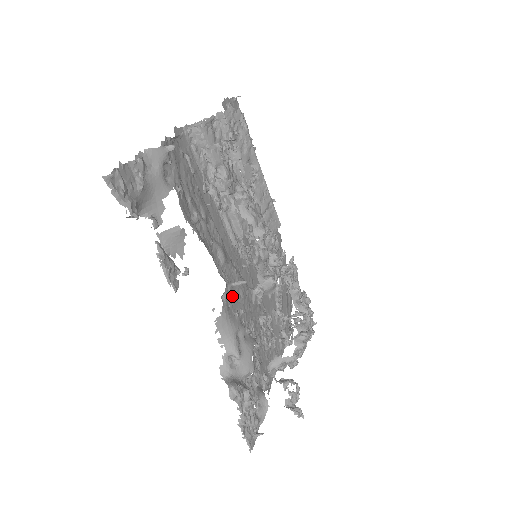
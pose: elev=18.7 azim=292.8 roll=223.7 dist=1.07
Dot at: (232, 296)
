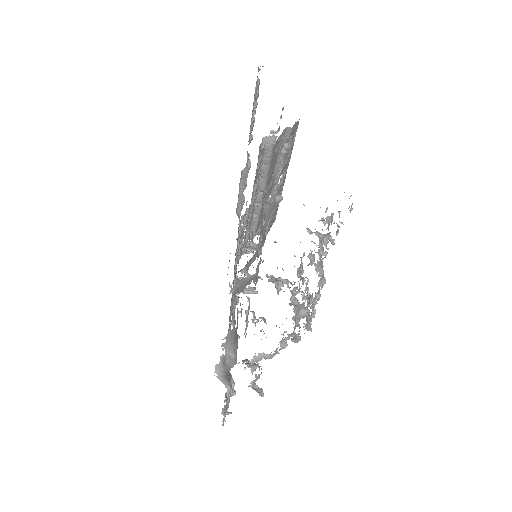
Dot at: occluded
